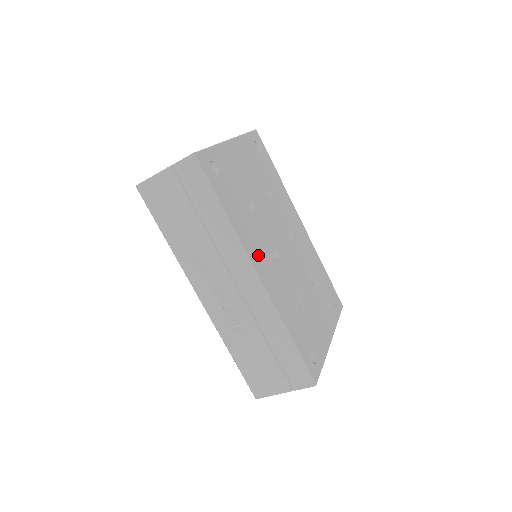
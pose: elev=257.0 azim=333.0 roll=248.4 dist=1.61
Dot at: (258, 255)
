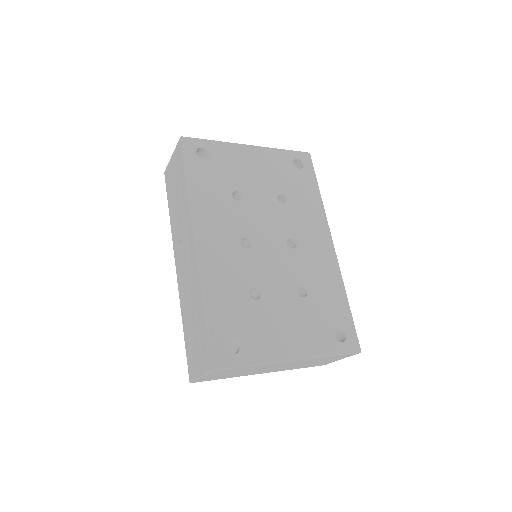
Dot at: (211, 228)
